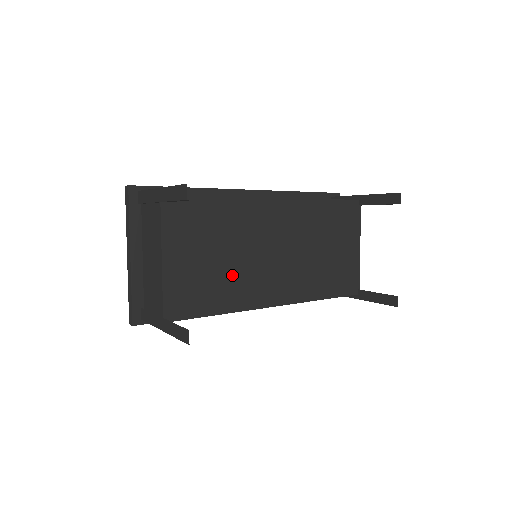
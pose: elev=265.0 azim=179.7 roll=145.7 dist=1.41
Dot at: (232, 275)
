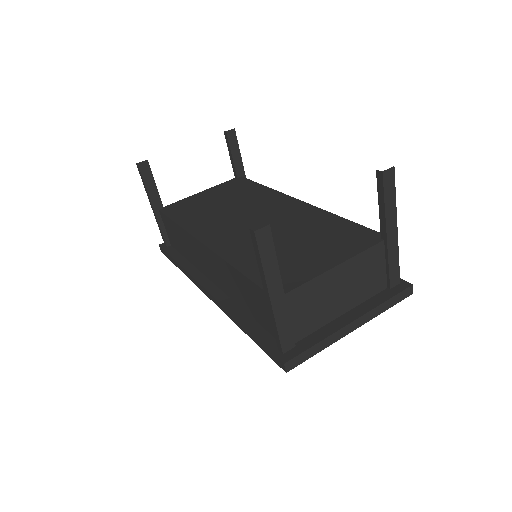
Dot at: (213, 214)
